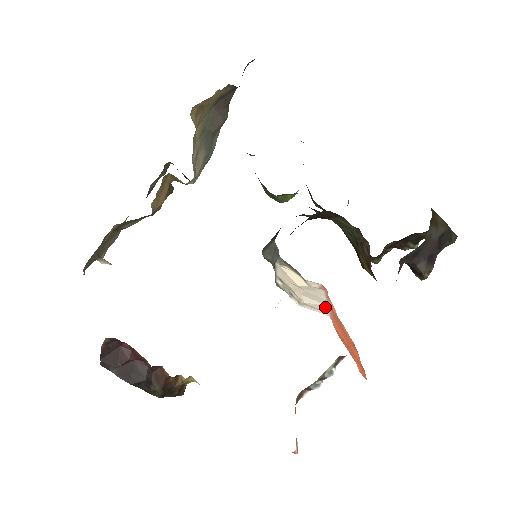
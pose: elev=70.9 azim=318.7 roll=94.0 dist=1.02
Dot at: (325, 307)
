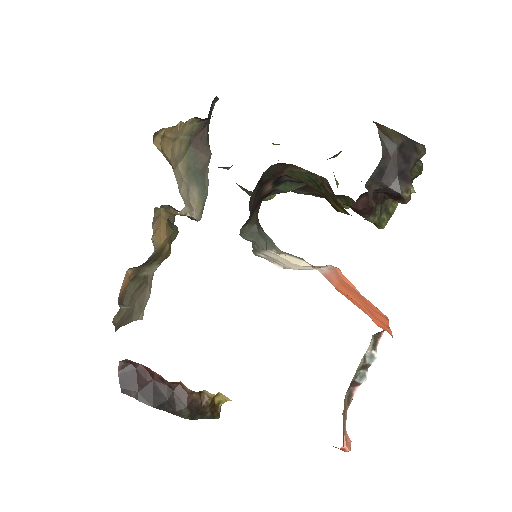
Dot at: (318, 268)
